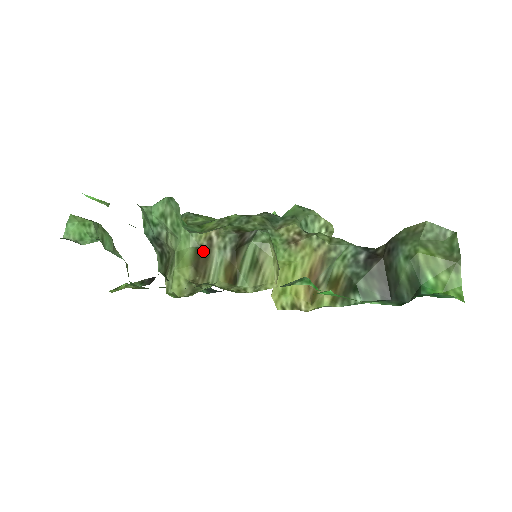
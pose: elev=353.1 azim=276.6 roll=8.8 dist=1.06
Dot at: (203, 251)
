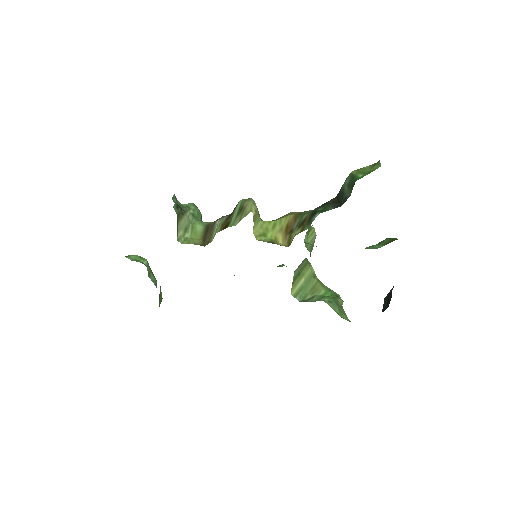
Dot at: (210, 226)
